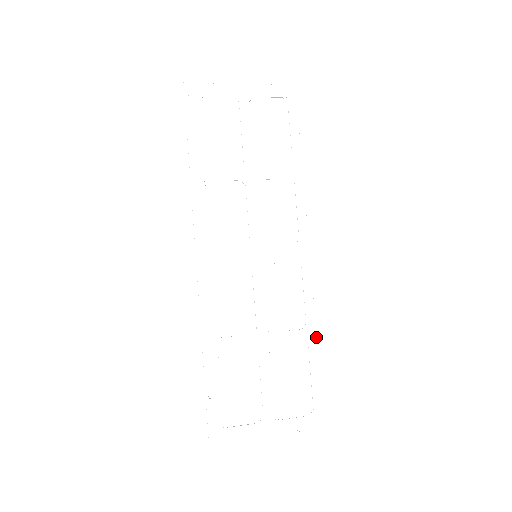
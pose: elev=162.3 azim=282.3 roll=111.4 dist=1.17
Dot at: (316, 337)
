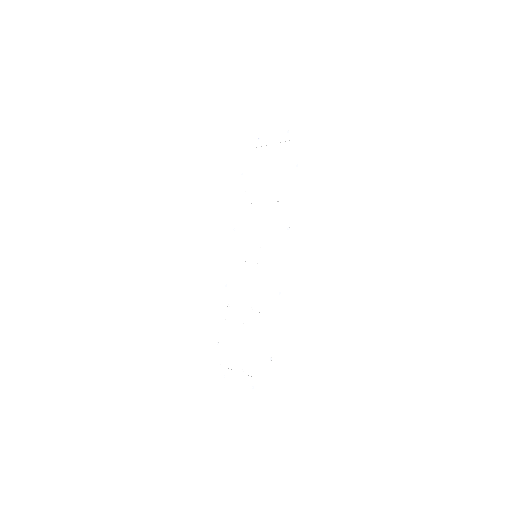
Dot at: (276, 323)
